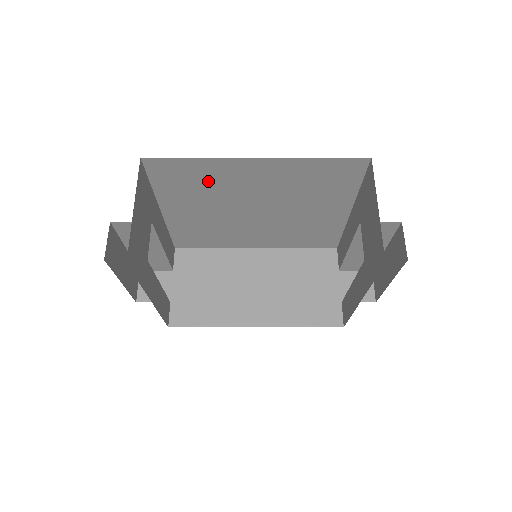
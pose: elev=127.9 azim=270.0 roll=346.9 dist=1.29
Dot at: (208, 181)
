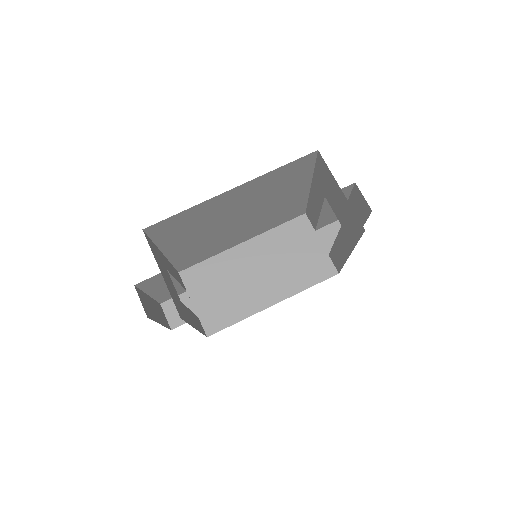
Dot at: (197, 219)
